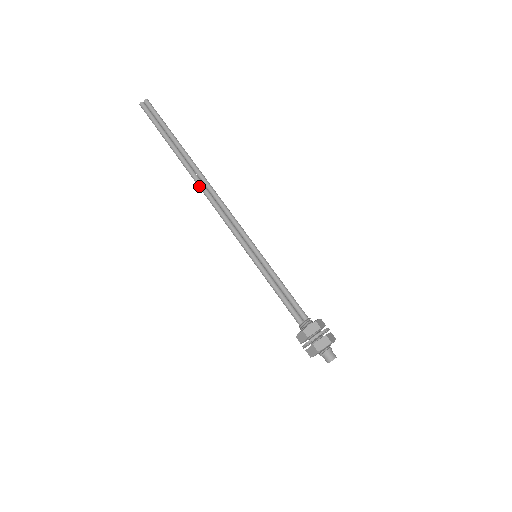
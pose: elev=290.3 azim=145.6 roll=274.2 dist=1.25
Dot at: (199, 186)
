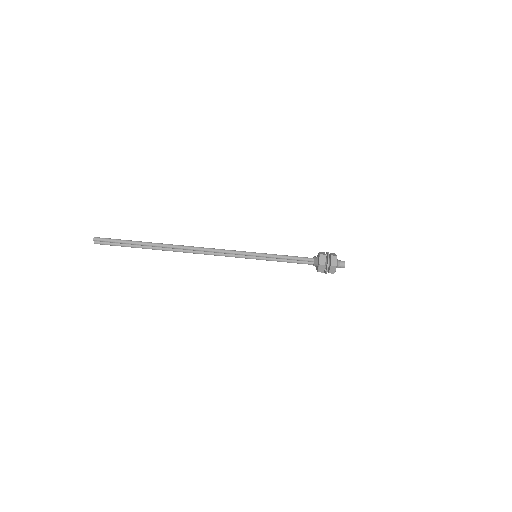
Dot at: occluded
